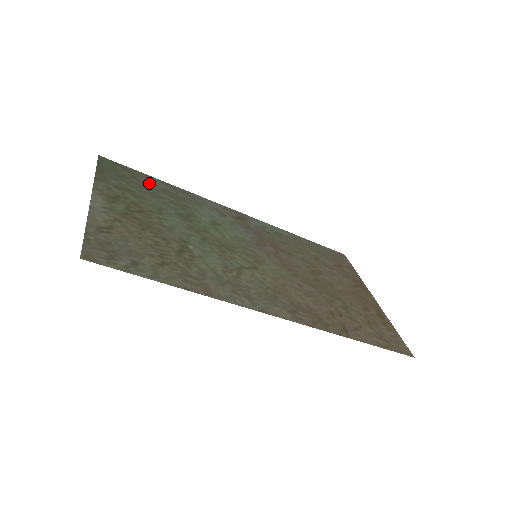
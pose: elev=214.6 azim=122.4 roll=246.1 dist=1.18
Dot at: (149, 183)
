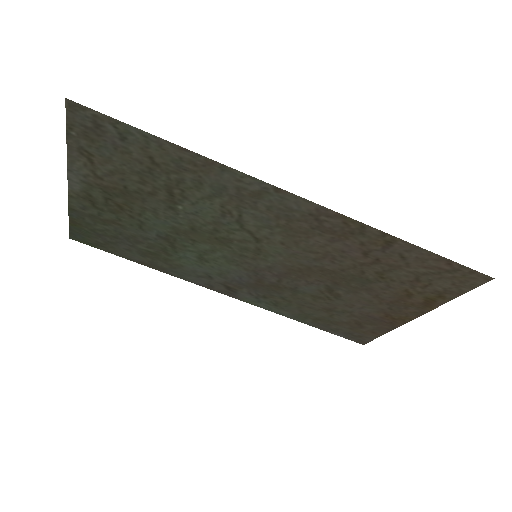
Dot at: (124, 249)
